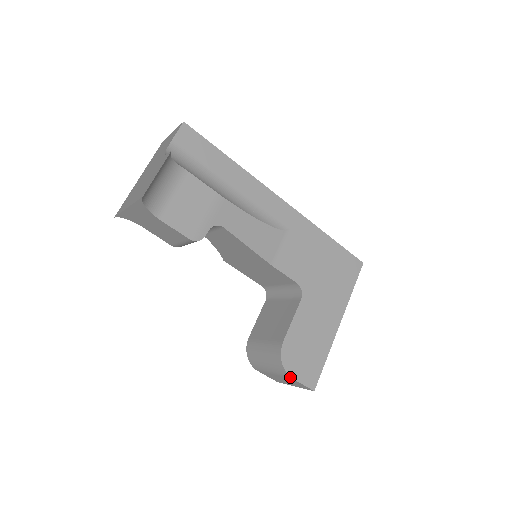
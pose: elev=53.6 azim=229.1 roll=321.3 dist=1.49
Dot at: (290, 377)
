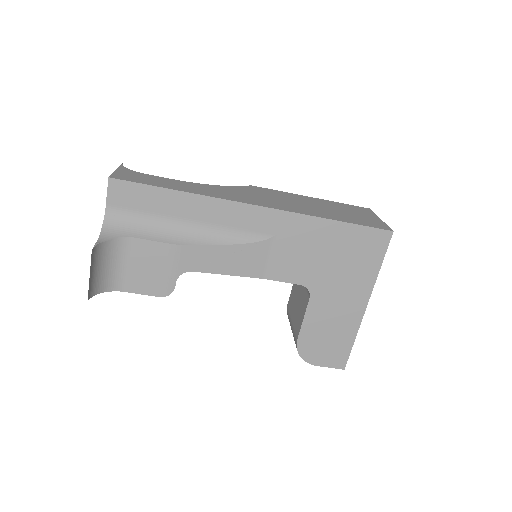
Dot at: (313, 364)
